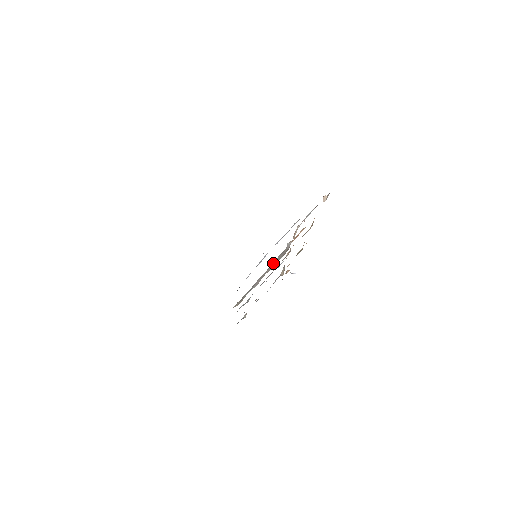
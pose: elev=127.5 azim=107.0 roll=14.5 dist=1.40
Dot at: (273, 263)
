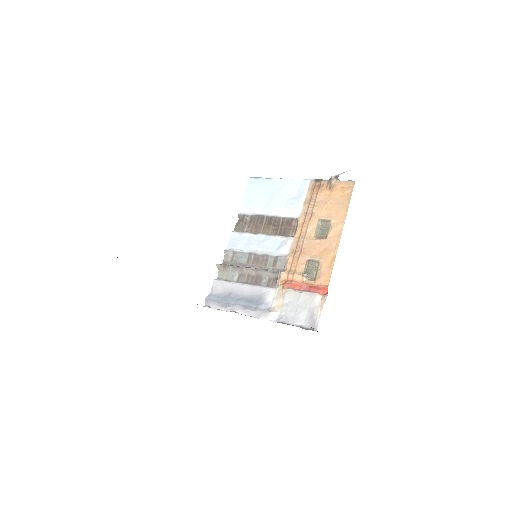
Dot at: (260, 272)
